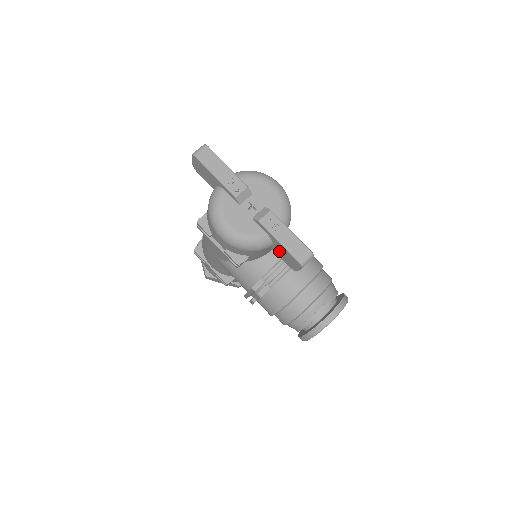
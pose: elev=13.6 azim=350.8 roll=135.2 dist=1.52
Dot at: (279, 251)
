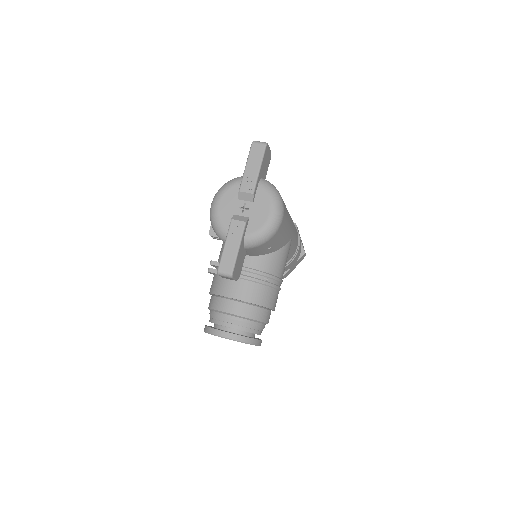
Dot at: occluded
